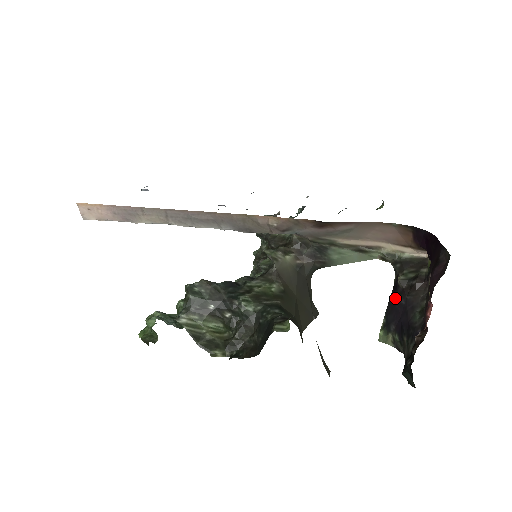
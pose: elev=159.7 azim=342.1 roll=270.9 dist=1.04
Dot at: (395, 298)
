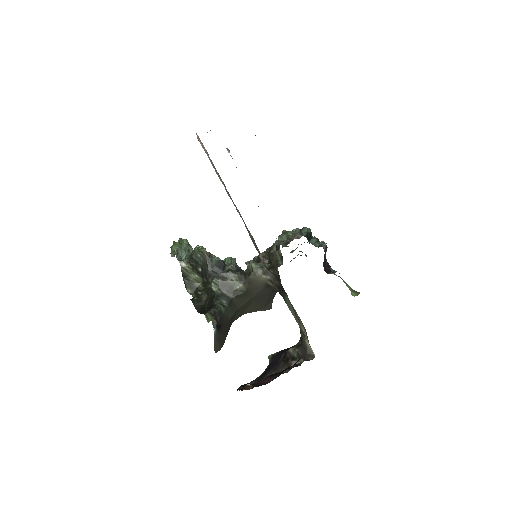
Dot at: (283, 353)
